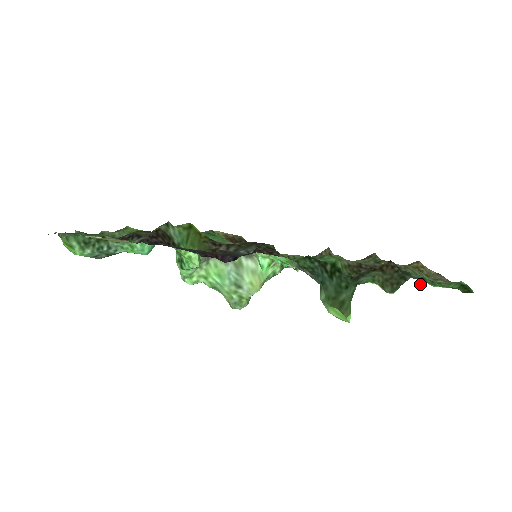
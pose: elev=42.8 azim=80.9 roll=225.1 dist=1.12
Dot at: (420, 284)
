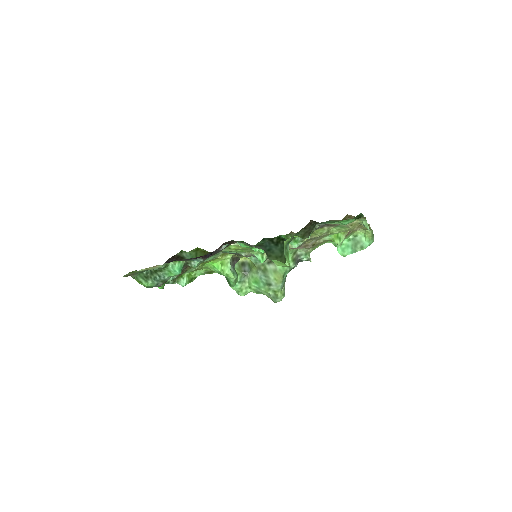
Dot at: occluded
